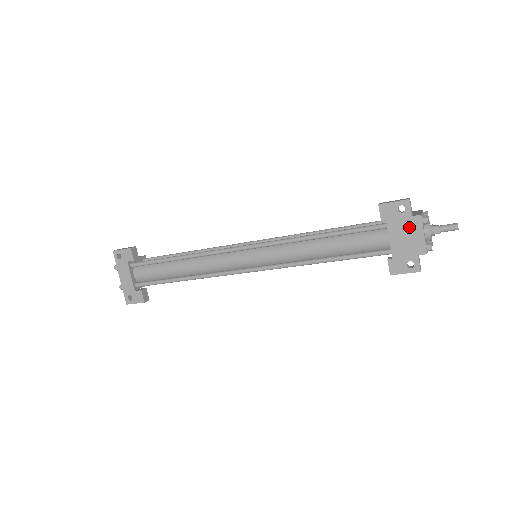
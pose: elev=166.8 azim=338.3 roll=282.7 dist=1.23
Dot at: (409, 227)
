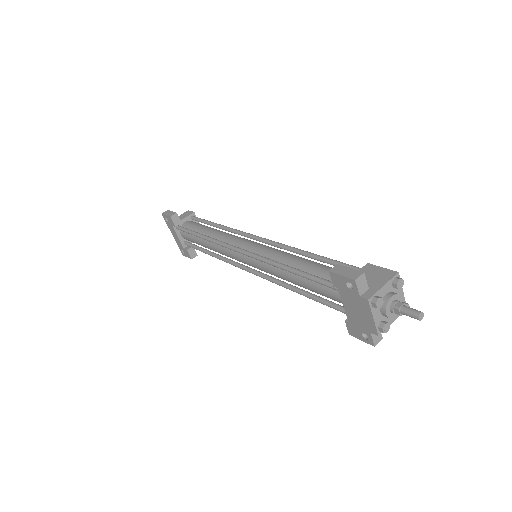
Dot at: (359, 305)
